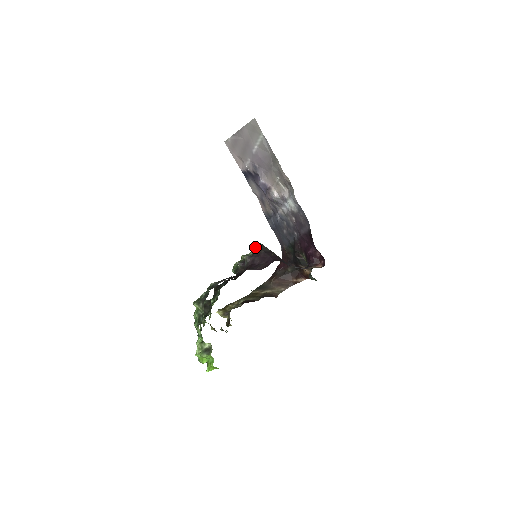
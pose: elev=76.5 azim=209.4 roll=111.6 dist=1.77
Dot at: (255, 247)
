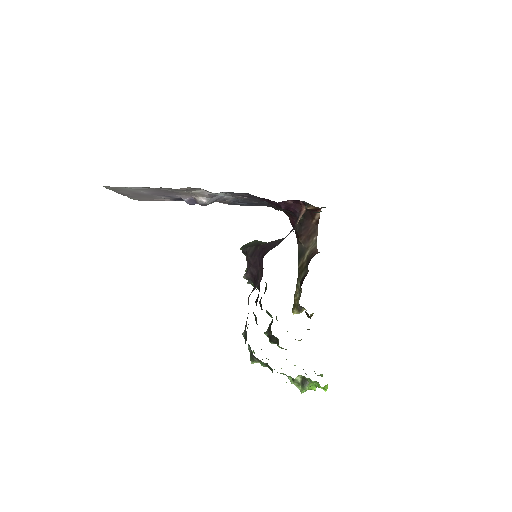
Dot at: occluded
